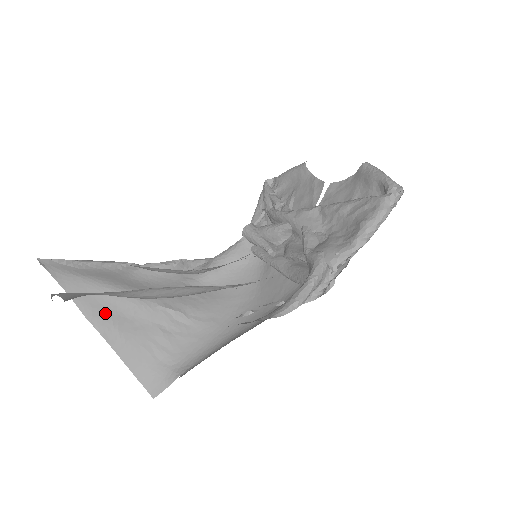
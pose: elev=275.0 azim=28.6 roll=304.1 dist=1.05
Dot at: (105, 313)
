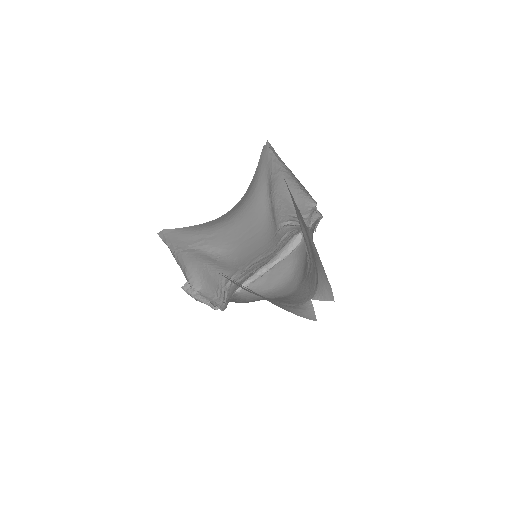
Dot at: occluded
